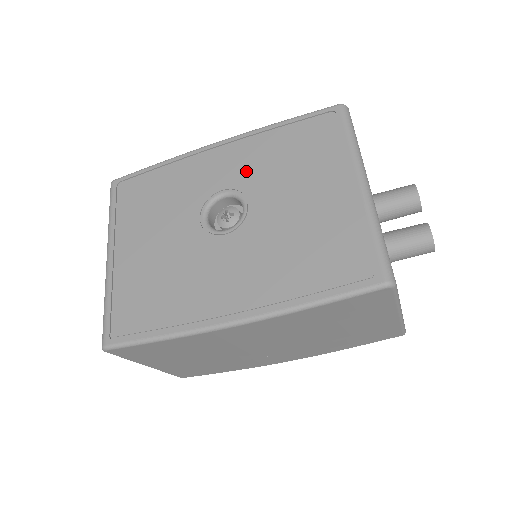
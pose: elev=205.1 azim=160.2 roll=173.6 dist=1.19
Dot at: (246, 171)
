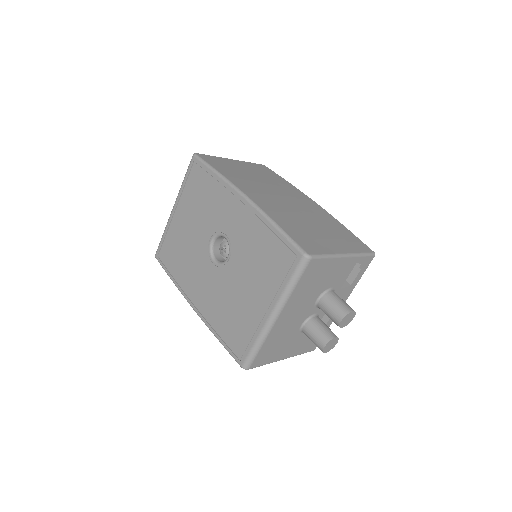
Dot at: (241, 237)
